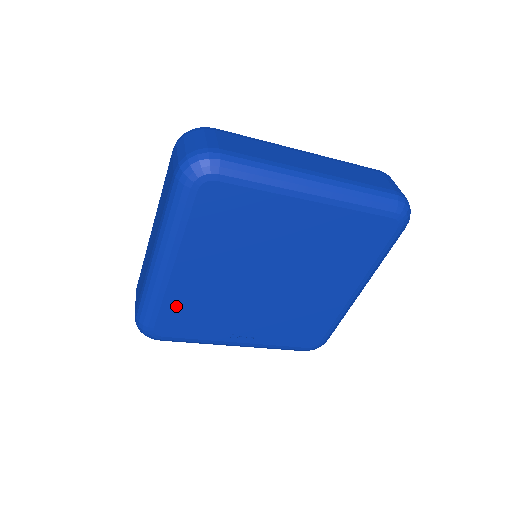
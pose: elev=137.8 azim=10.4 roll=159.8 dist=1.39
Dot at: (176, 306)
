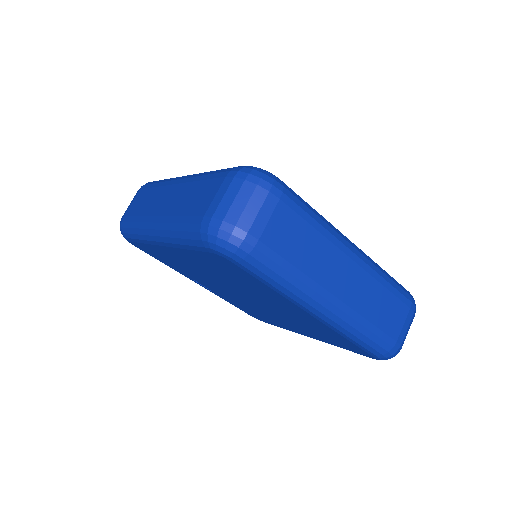
Dot at: (155, 251)
